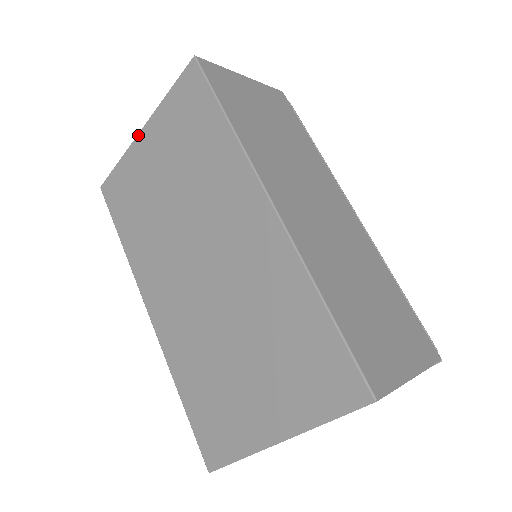
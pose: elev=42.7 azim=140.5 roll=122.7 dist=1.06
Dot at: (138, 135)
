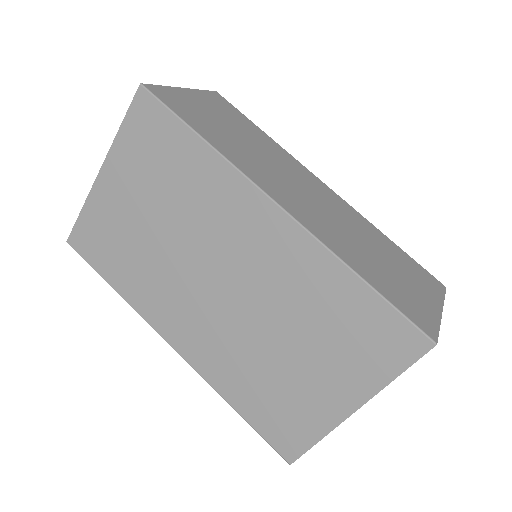
Dot at: (97, 178)
